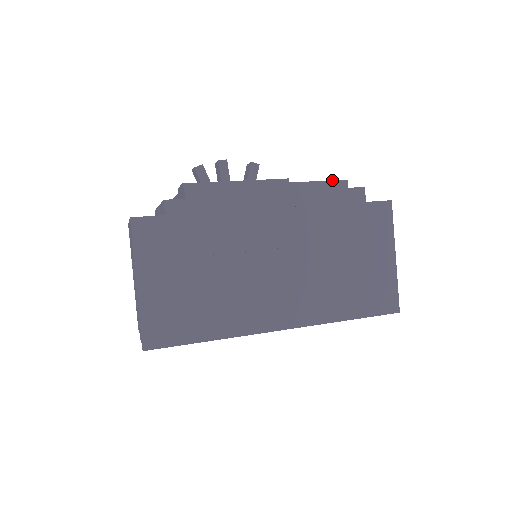
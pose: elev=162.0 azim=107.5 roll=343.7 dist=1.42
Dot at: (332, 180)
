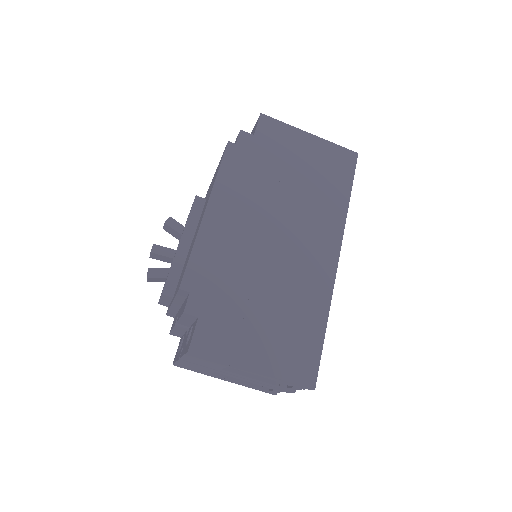
Dot at: (223, 154)
